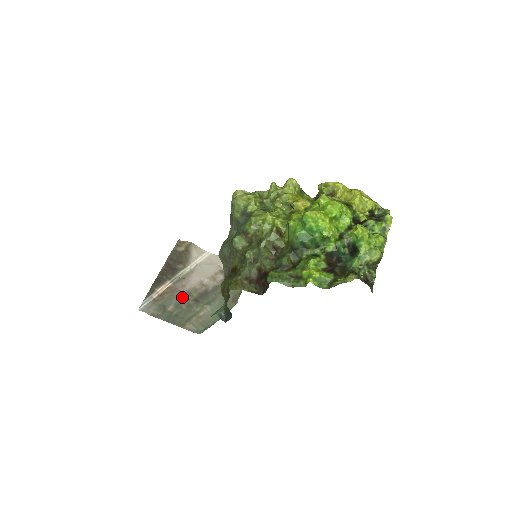
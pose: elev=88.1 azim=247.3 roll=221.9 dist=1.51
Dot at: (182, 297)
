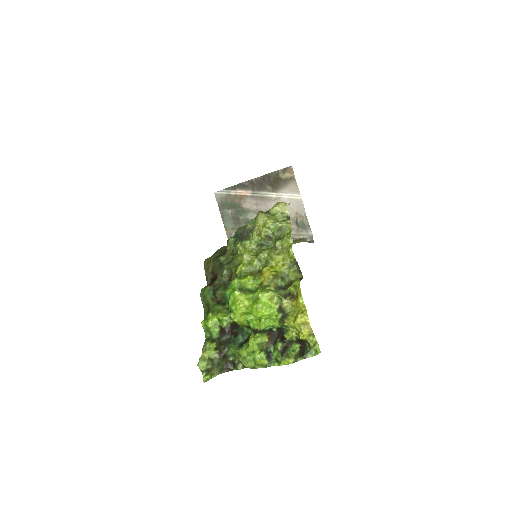
Dot at: (245, 211)
